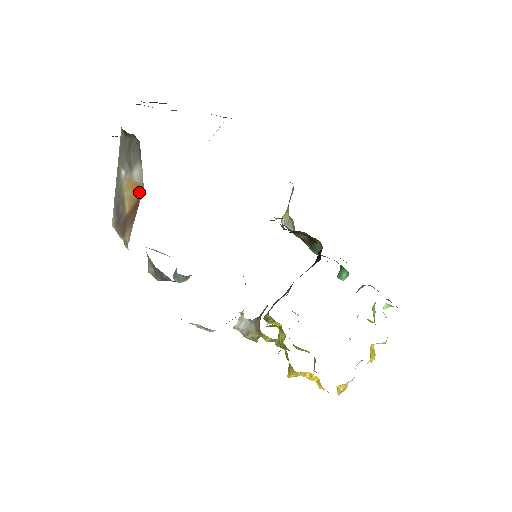
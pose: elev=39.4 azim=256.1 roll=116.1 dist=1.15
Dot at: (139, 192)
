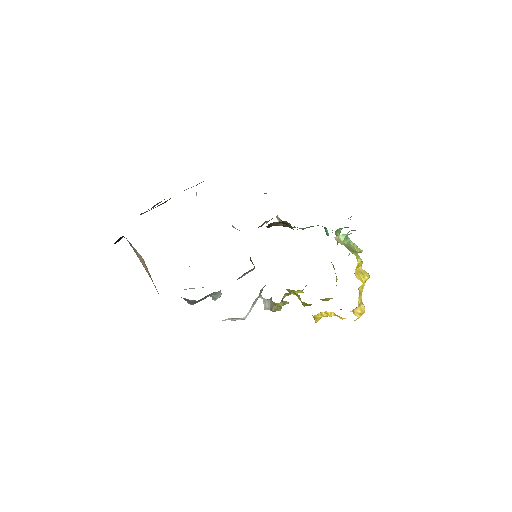
Dot at: occluded
